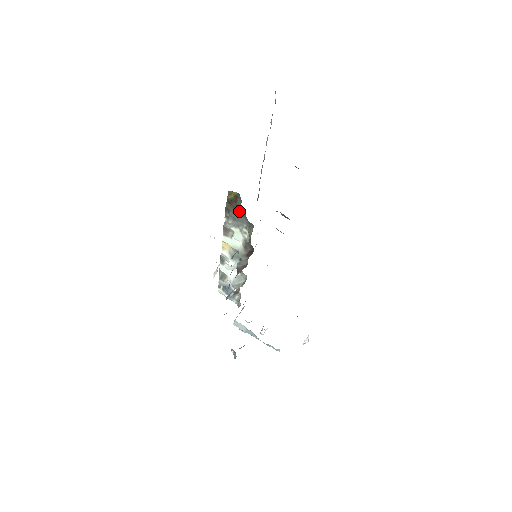
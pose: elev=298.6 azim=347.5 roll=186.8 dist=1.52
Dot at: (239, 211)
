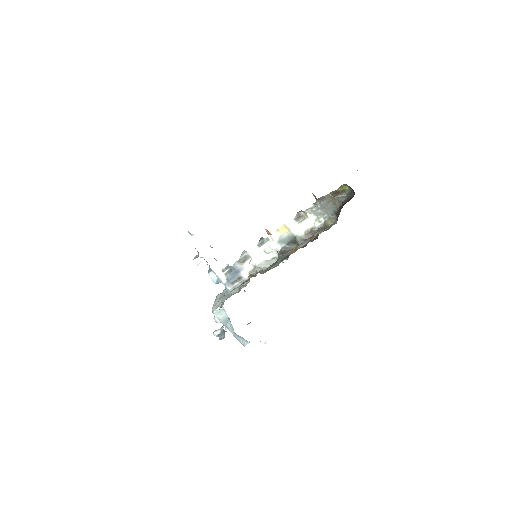
Dot at: (335, 202)
